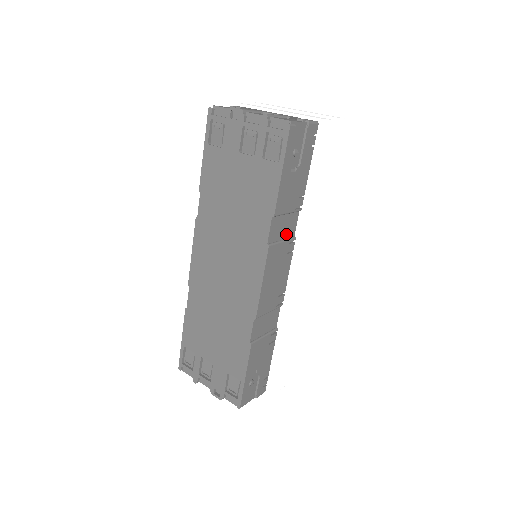
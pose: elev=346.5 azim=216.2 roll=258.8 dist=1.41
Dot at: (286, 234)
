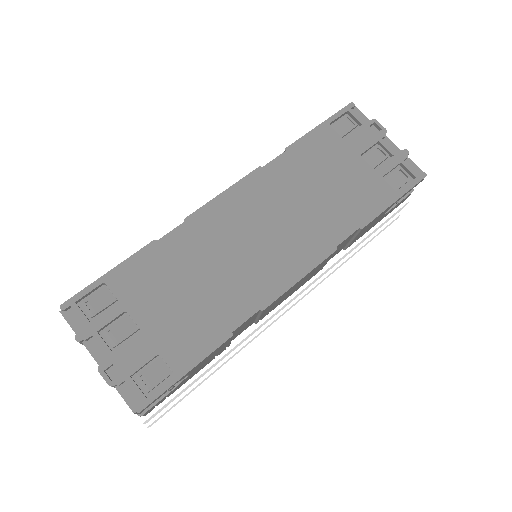
Dot at: occluded
